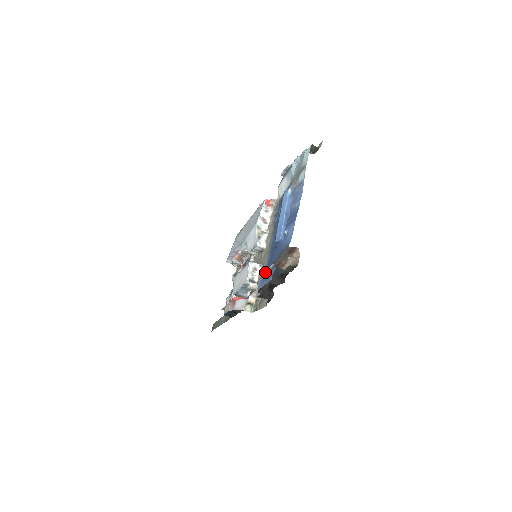
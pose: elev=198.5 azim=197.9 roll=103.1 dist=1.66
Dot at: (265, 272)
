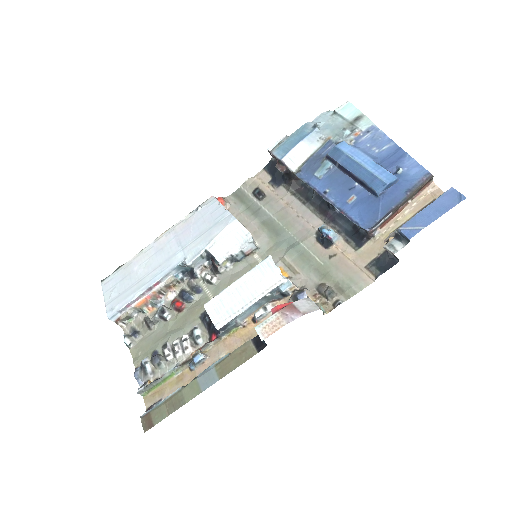
Dot at: (371, 230)
